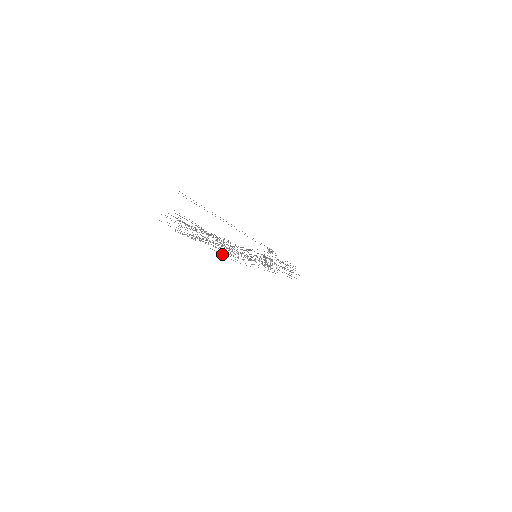
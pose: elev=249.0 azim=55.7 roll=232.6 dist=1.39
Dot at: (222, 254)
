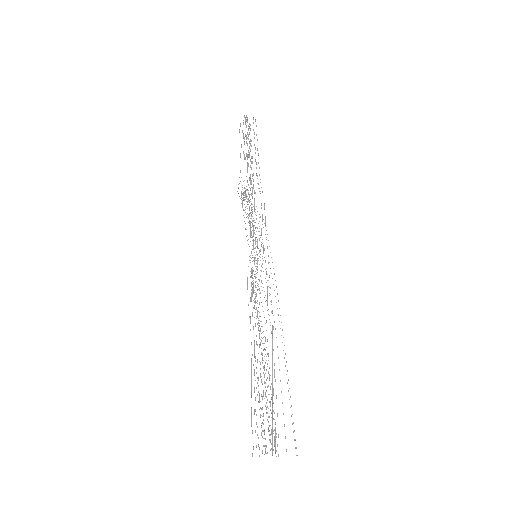
Dot at: occluded
